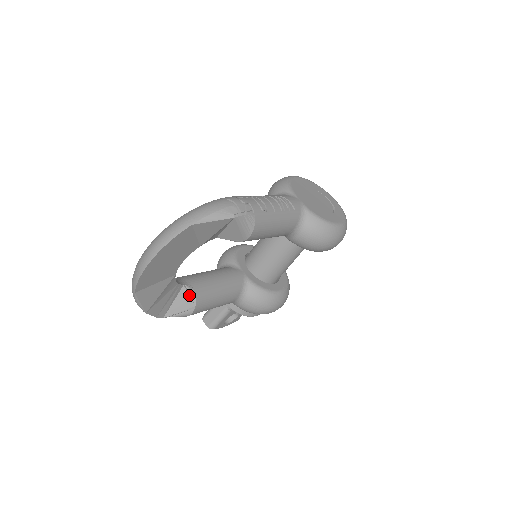
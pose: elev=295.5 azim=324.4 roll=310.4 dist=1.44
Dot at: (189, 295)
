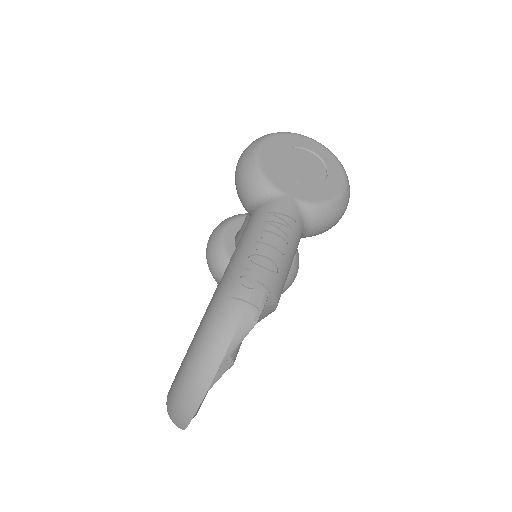
Dot at: occluded
